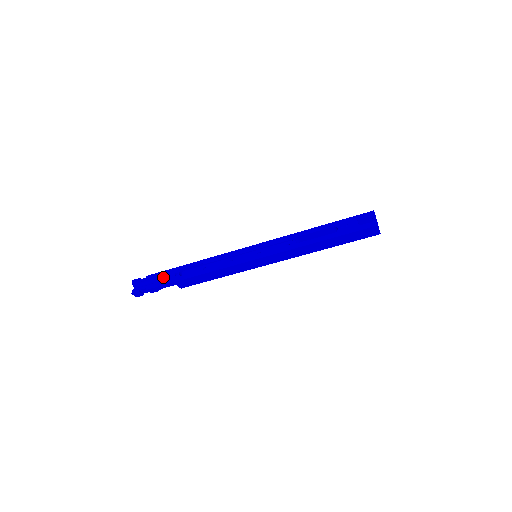
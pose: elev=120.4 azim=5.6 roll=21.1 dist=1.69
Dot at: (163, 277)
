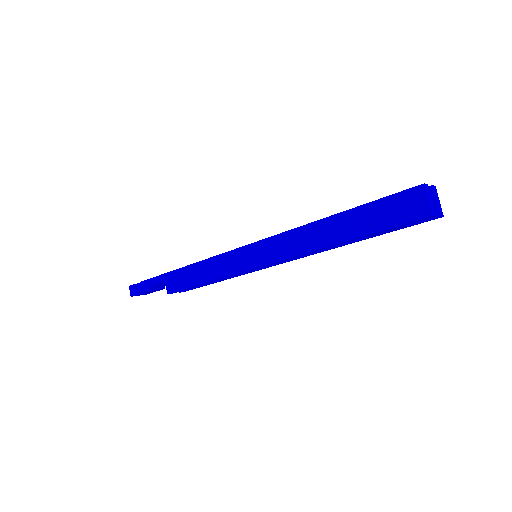
Dot at: occluded
